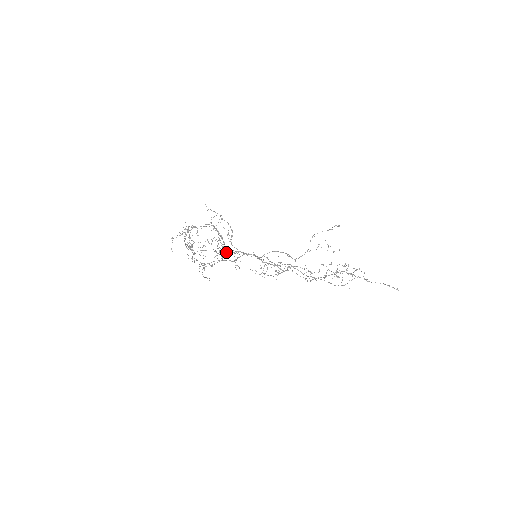
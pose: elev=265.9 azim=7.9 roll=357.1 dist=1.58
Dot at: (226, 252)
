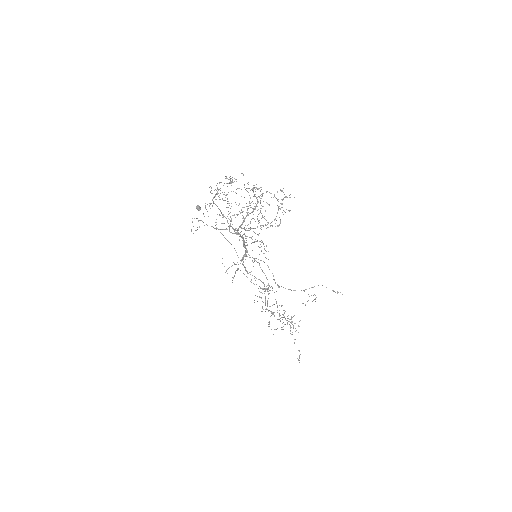
Dot at: occluded
